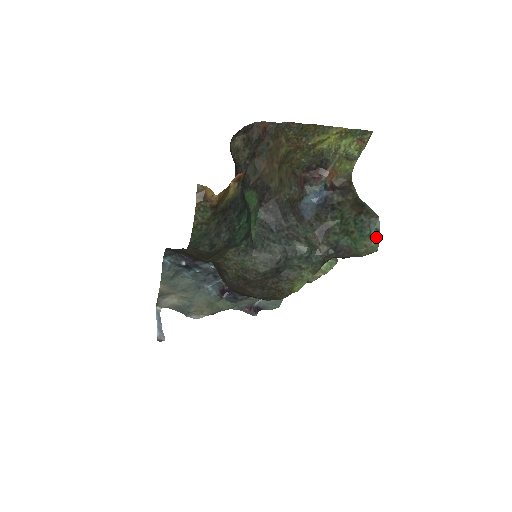
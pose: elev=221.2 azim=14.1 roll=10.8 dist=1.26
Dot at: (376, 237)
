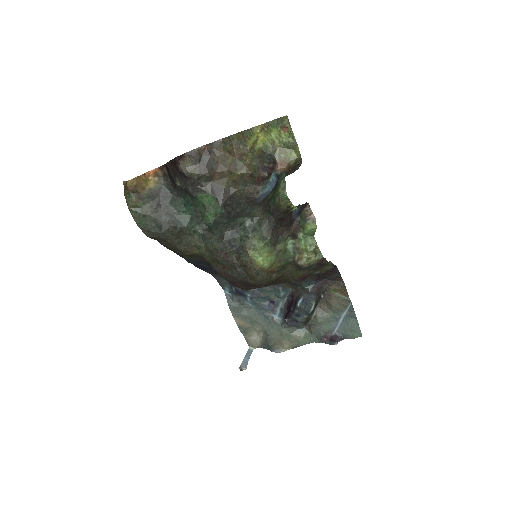
Dot at: (282, 184)
